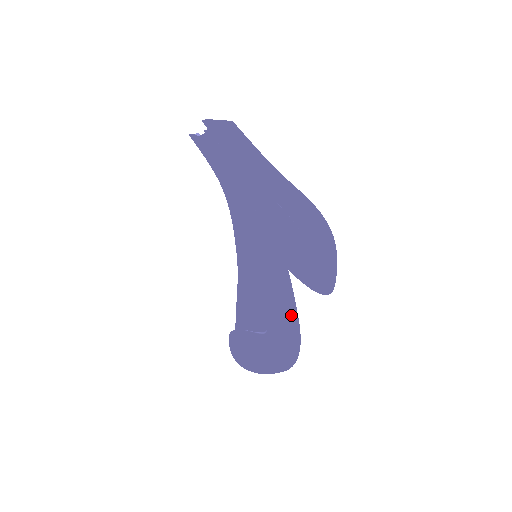
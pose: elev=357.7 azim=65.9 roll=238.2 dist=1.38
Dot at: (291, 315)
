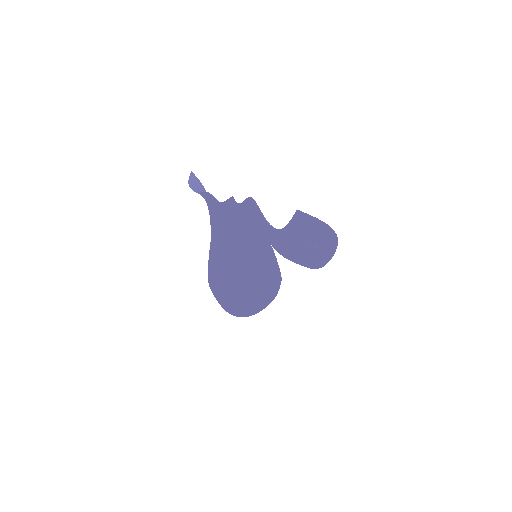
Dot at: (279, 277)
